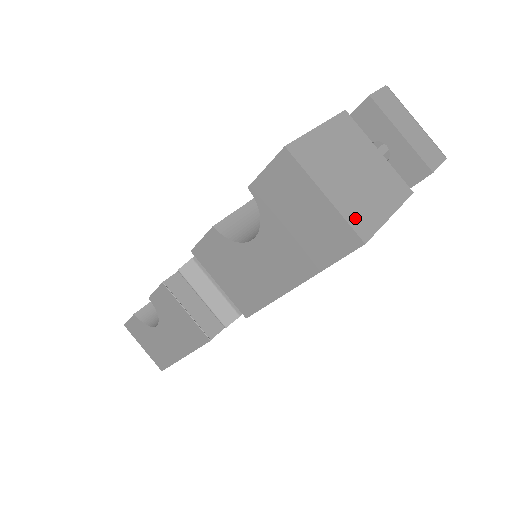
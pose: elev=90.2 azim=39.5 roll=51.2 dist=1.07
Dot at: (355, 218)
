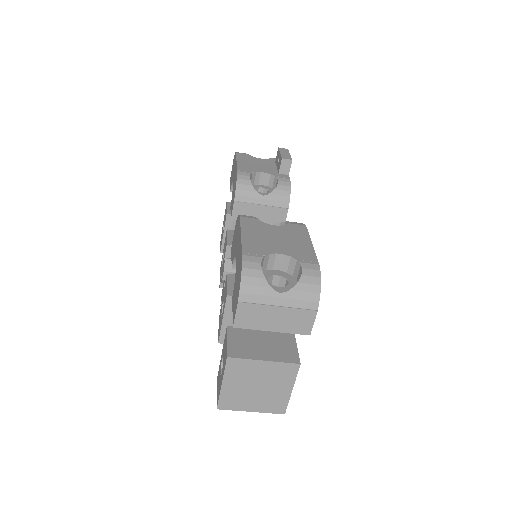
Dot at: (273, 408)
